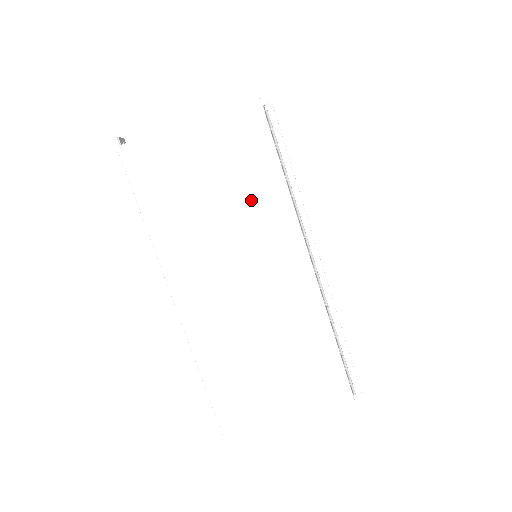
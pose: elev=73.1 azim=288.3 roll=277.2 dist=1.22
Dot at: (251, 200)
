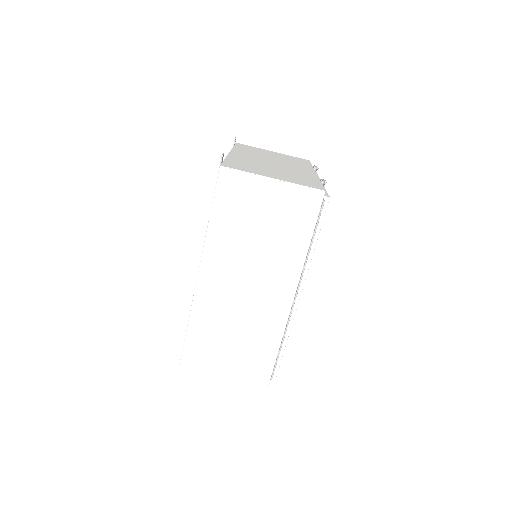
Dot at: (282, 245)
